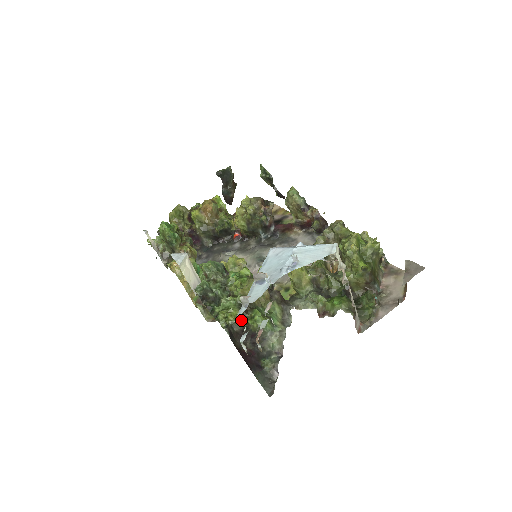
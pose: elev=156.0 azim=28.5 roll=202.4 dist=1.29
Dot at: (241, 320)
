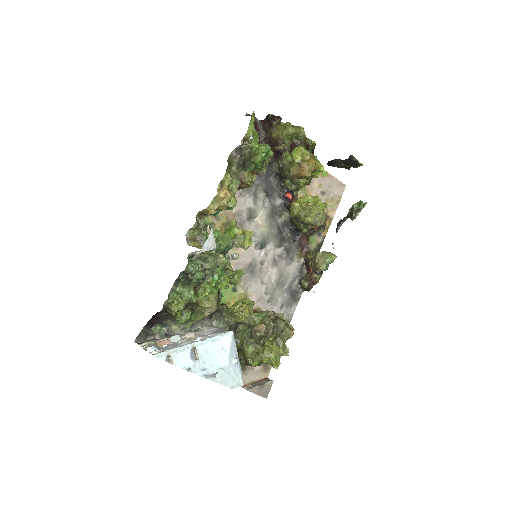
Dot at: (176, 312)
